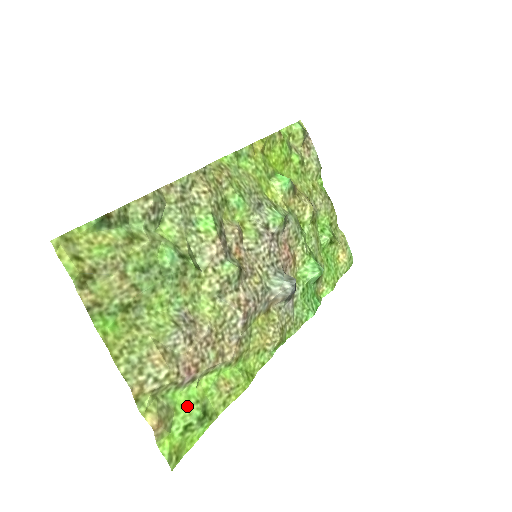
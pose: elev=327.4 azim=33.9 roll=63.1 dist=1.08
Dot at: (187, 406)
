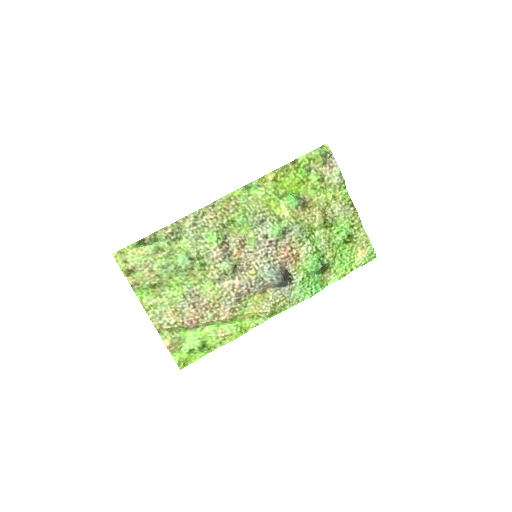
Dot at: (192, 340)
